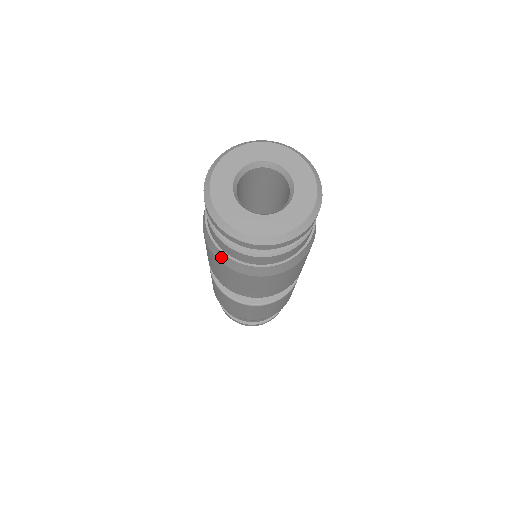
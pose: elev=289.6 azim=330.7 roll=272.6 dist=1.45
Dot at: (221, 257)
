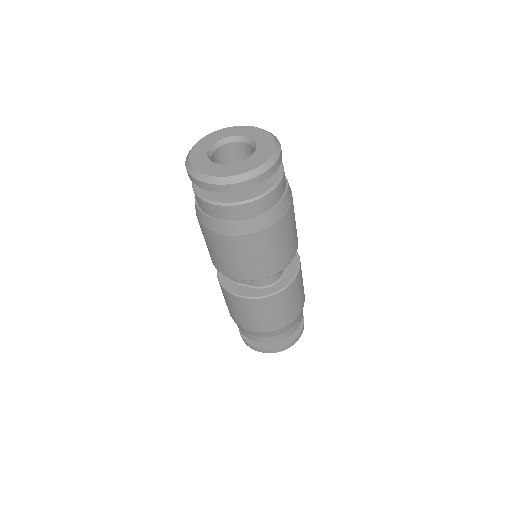
Dot at: occluded
